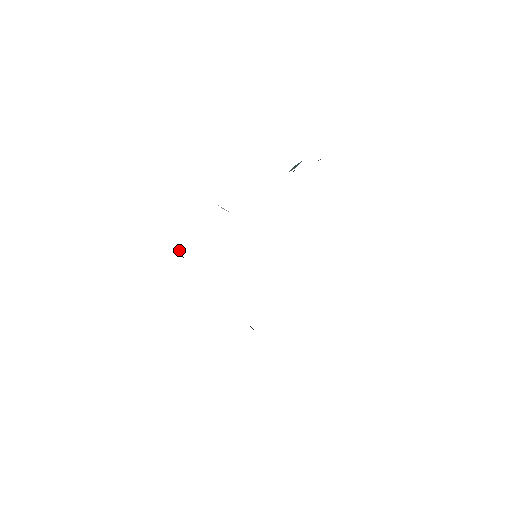
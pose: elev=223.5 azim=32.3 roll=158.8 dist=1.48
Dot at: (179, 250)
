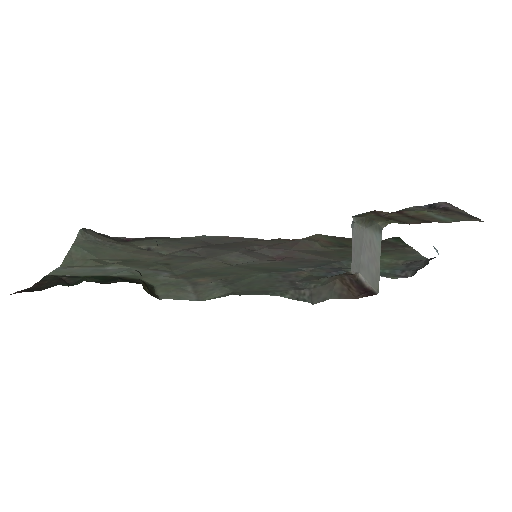
Dot at: (142, 281)
